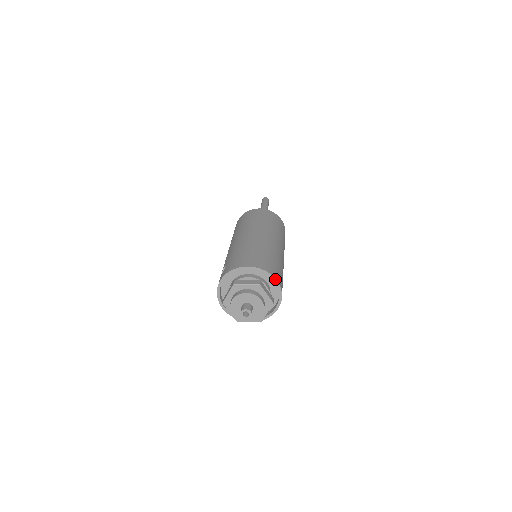
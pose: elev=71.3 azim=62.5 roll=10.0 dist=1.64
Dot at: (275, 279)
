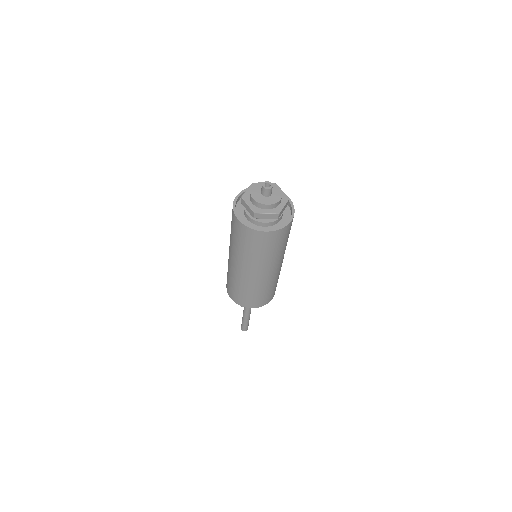
Dot at: occluded
